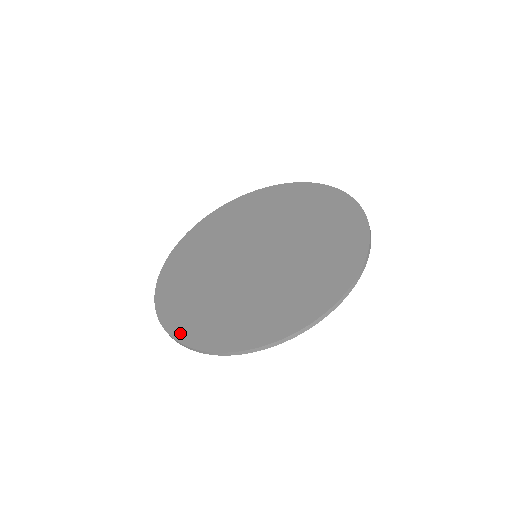
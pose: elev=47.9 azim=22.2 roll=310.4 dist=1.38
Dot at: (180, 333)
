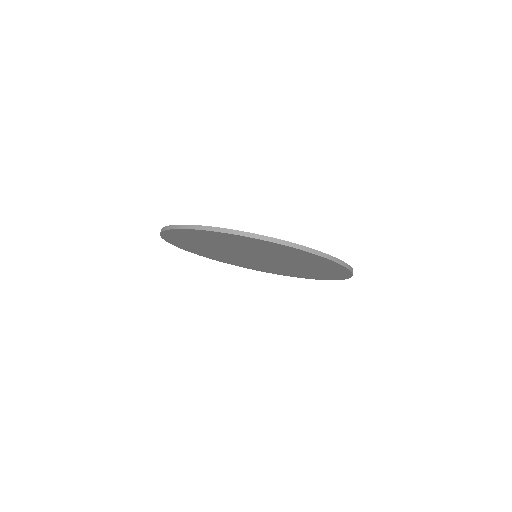
Dot at: occluded
